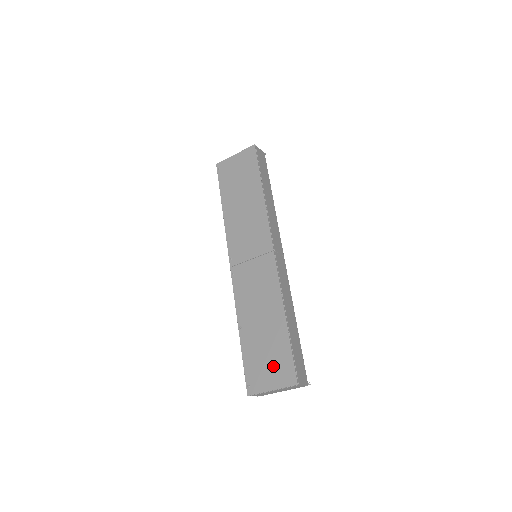
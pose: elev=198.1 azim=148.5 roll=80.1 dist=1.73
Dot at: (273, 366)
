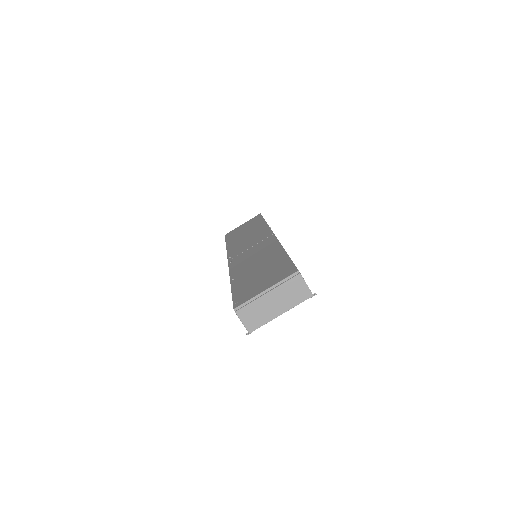
Dot at: (269, 277)
